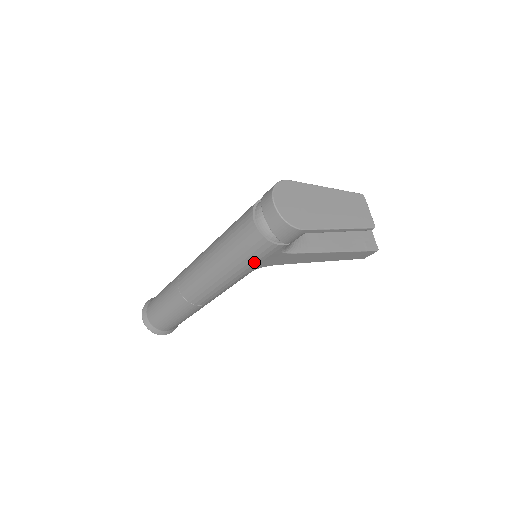
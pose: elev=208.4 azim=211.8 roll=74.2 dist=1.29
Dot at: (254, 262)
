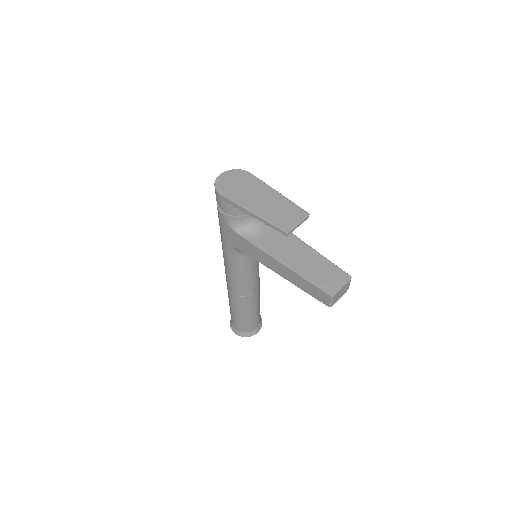
Dot at: (223, 233)
